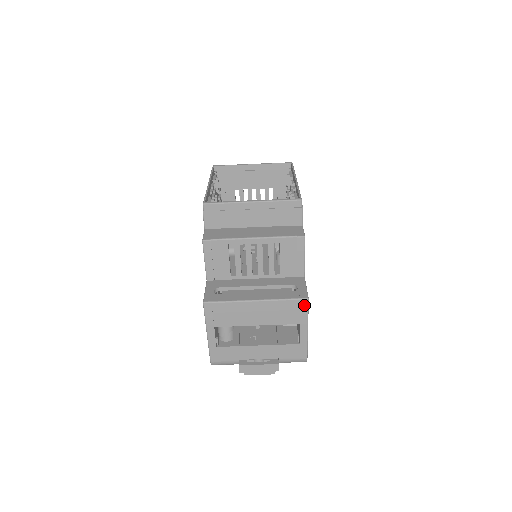
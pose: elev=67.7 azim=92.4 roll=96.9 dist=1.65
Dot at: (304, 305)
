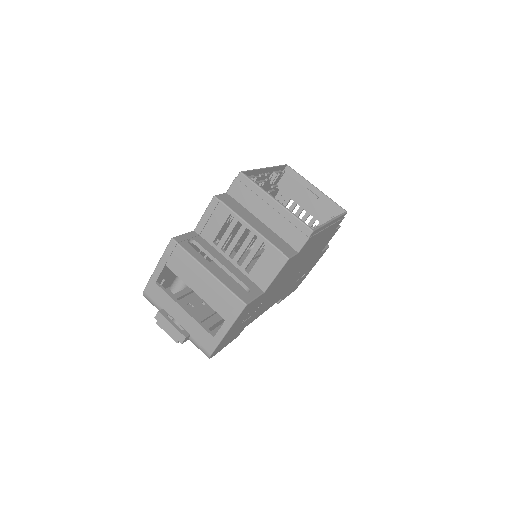
Dot at: (239, 307)
